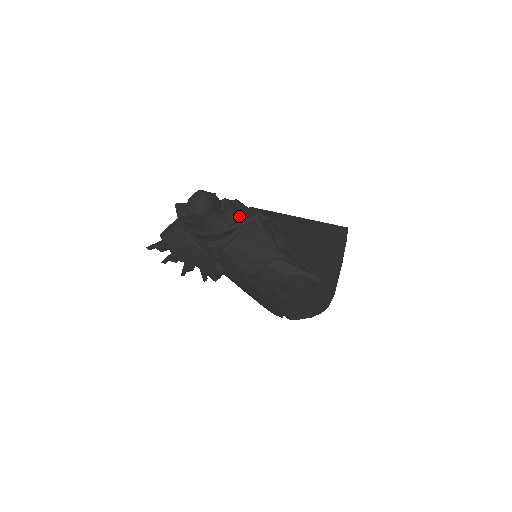
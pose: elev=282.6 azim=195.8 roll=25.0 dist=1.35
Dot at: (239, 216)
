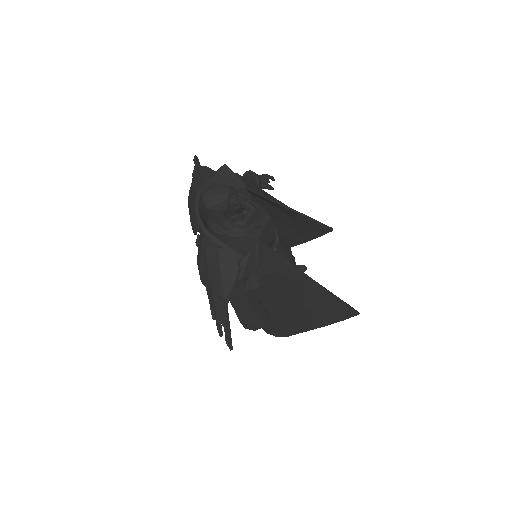
Dot at: (238, 237)
